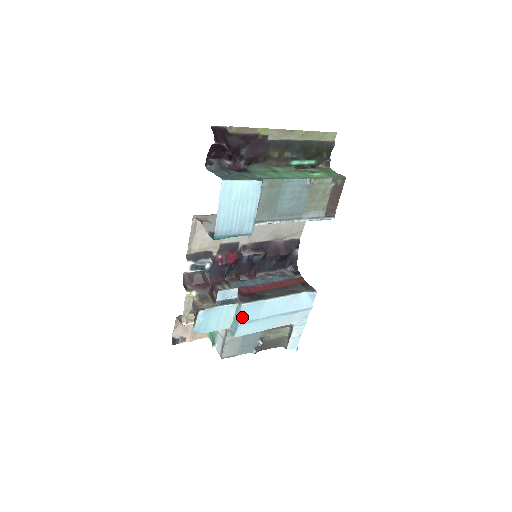
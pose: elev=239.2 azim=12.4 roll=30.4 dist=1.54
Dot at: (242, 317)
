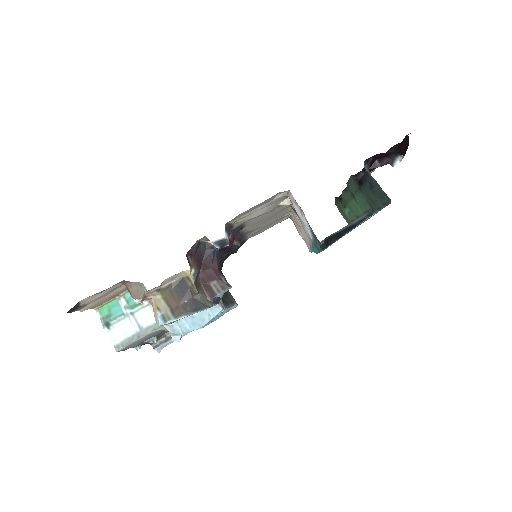
Dot at: (209, 321)
